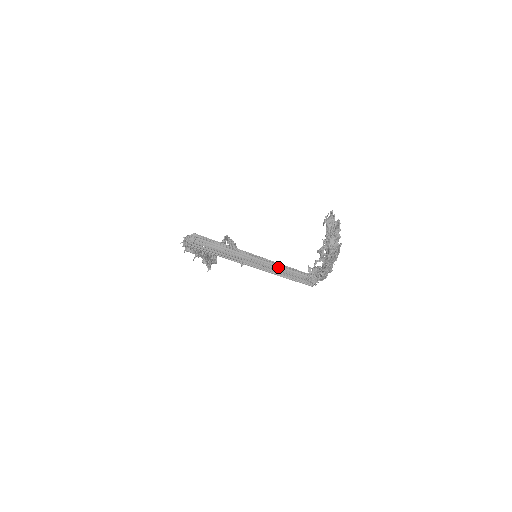
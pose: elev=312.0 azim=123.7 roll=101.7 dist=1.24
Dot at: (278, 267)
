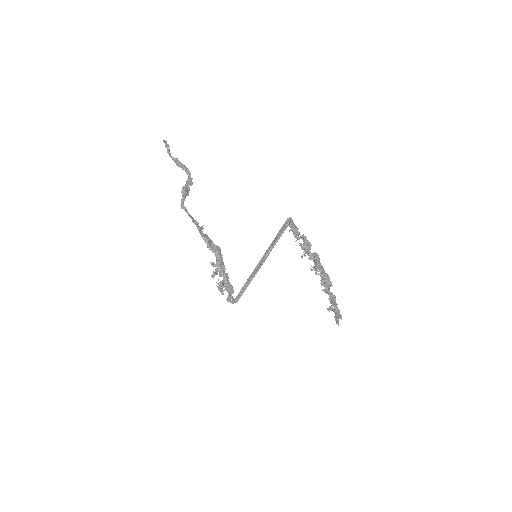
Dot at: (271, 245)
